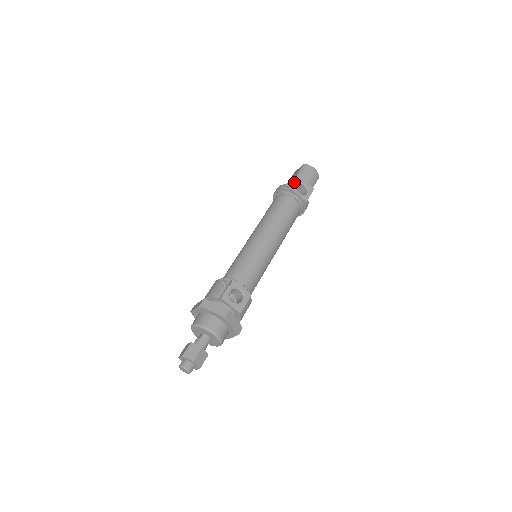
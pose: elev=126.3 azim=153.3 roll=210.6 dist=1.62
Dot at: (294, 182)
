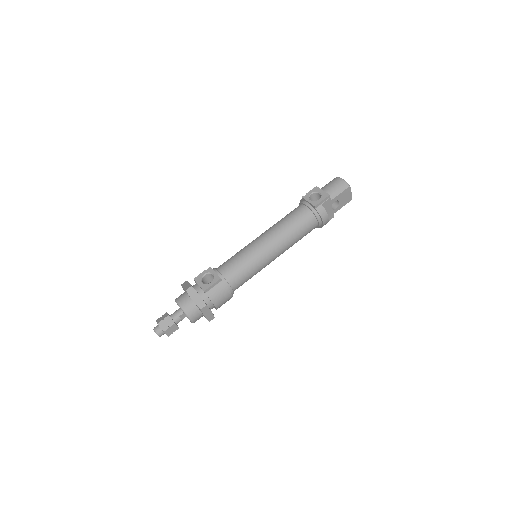
Dot at: (308, 192)
